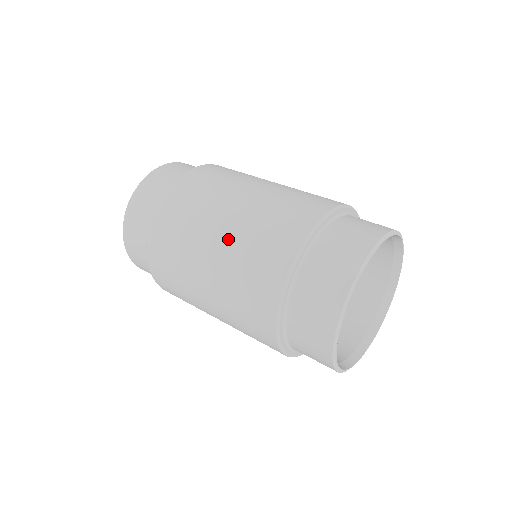
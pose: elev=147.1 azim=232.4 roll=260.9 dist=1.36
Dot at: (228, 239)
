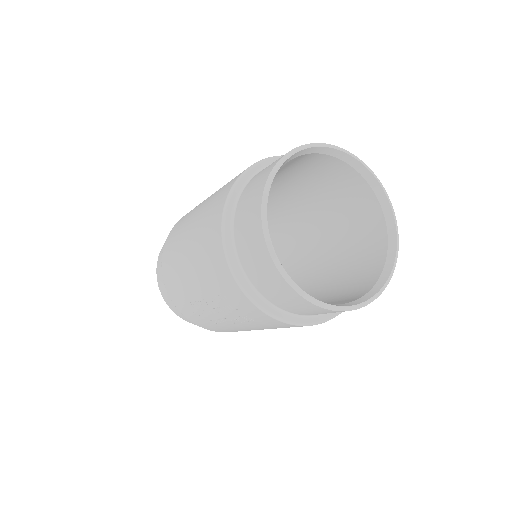
Dot at: occluded
